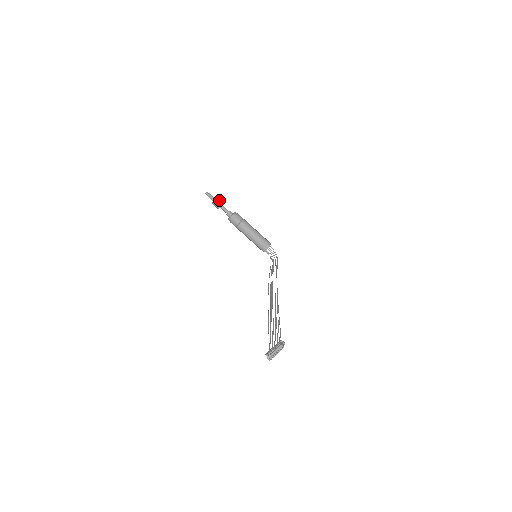
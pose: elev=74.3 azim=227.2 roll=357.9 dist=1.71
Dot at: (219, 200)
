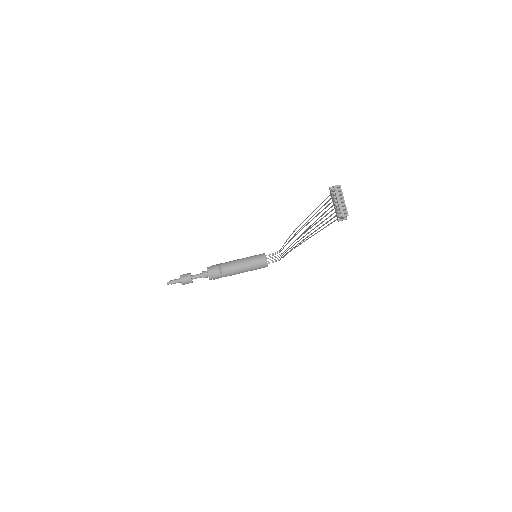
Dot at: (183, 275)
